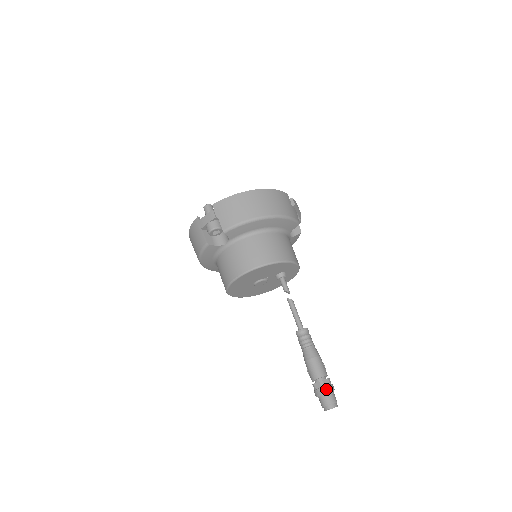
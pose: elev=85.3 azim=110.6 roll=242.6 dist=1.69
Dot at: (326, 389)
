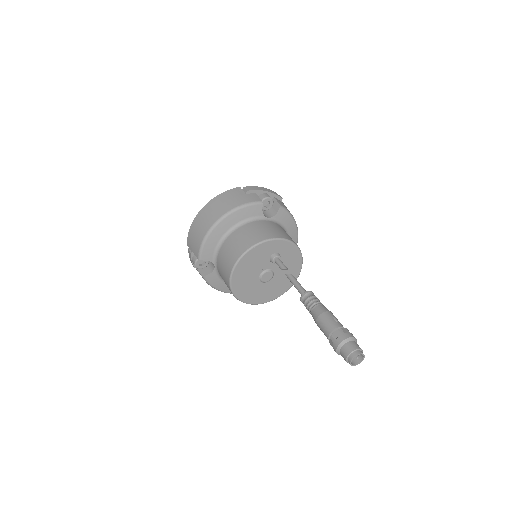
Dot at: (337, 342)
